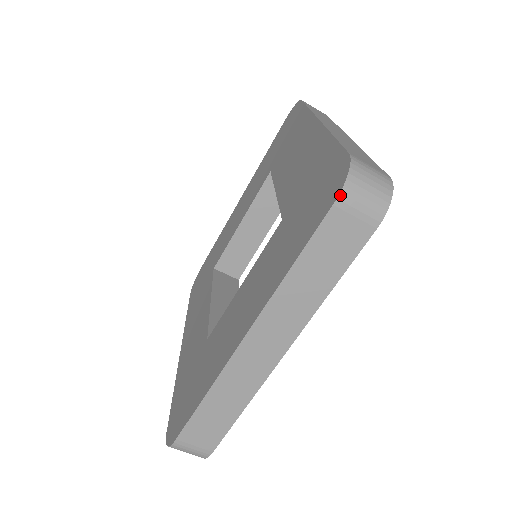
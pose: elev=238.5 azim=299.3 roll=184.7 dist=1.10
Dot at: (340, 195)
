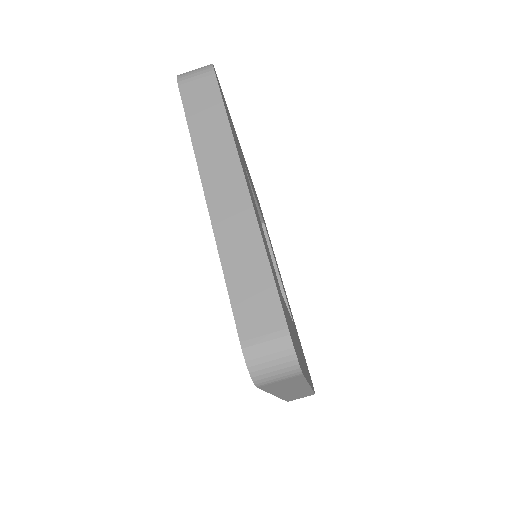
Dot at: (178, 80)
